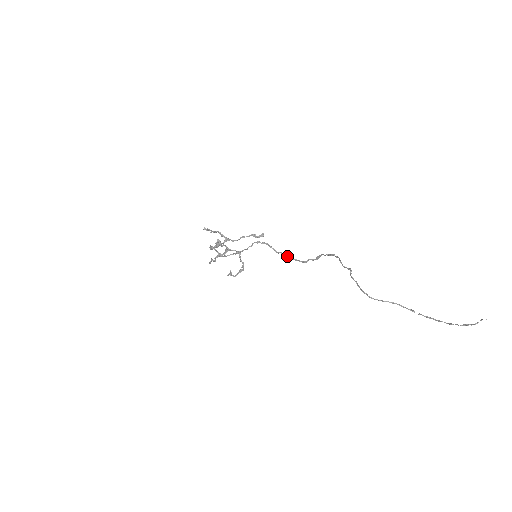
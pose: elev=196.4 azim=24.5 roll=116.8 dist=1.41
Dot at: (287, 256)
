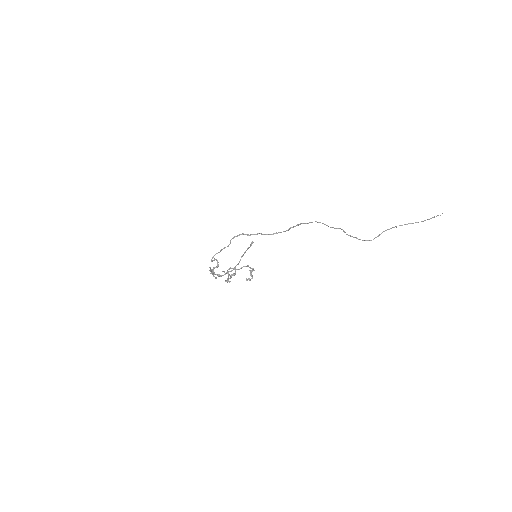
Dot at: occluded
